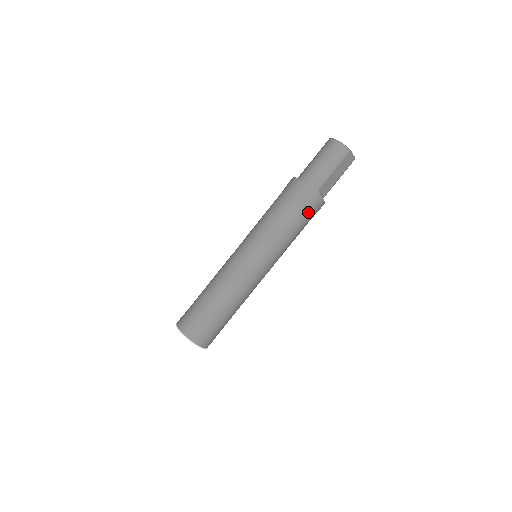
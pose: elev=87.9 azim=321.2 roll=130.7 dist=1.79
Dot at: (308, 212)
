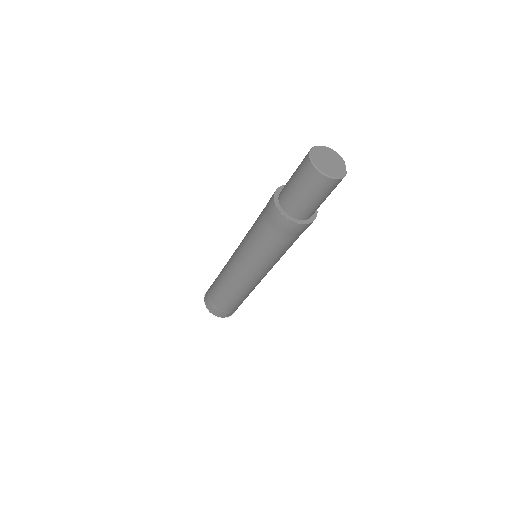
Dot at: occluded
